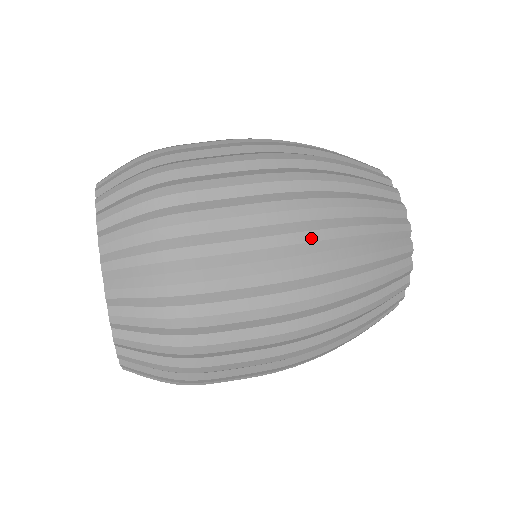
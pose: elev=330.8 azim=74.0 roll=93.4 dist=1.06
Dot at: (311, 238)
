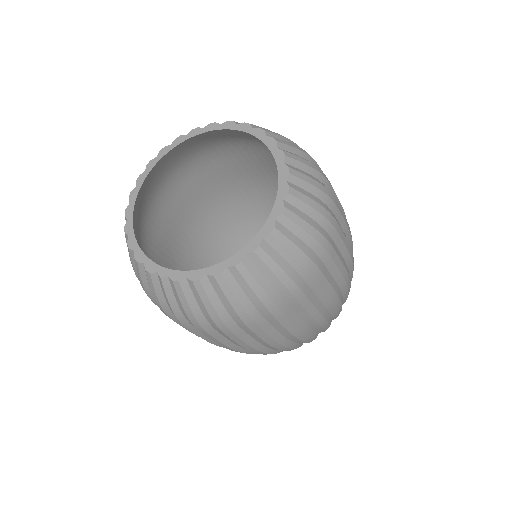
Dot at: occluded
